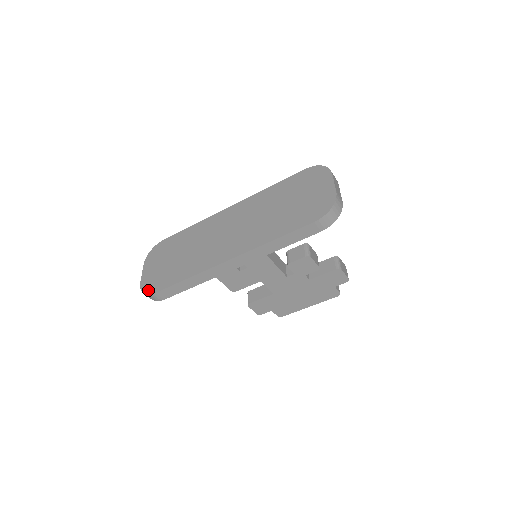
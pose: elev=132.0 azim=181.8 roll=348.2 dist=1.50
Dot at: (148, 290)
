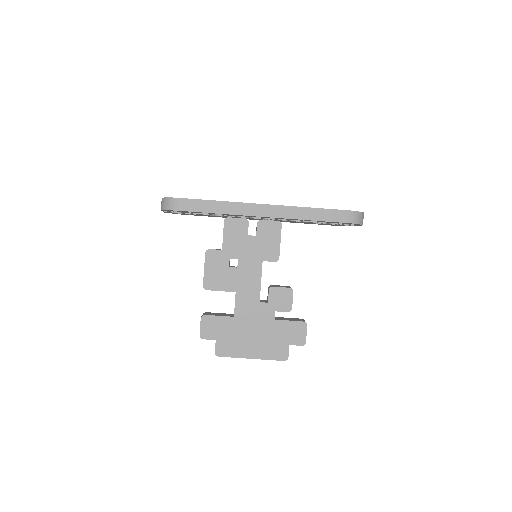
Dot at: (172, 197)
